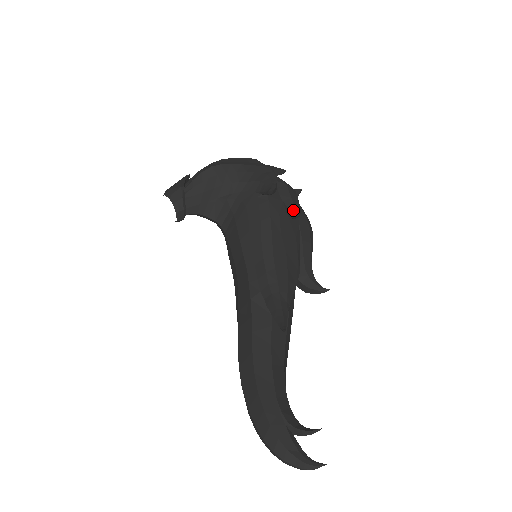
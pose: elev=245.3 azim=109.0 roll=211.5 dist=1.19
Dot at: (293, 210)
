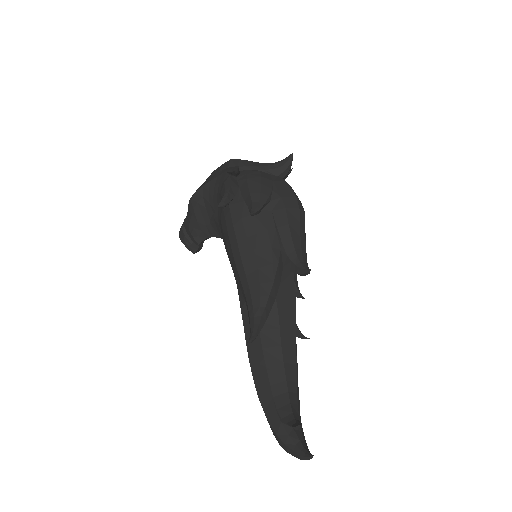
Dot at: (250, 208)
